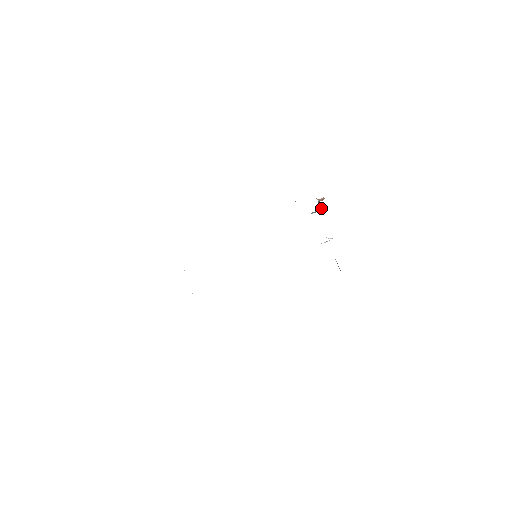
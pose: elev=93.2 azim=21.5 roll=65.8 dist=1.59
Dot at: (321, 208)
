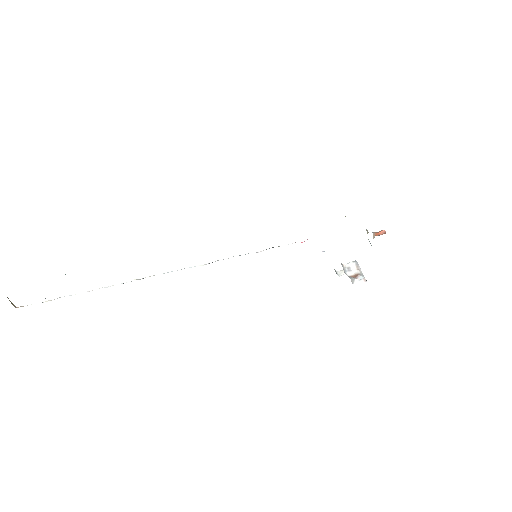
Dot at: occluded
